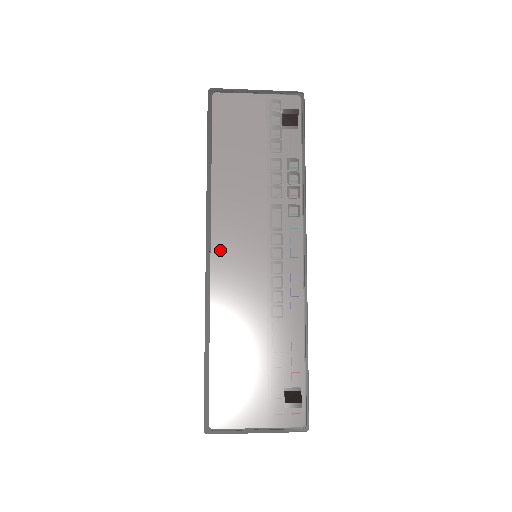
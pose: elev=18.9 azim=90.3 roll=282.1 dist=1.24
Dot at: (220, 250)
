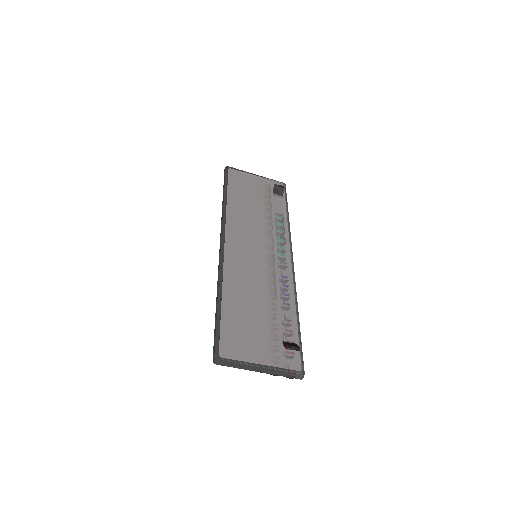
Dot at: (232, 243)
